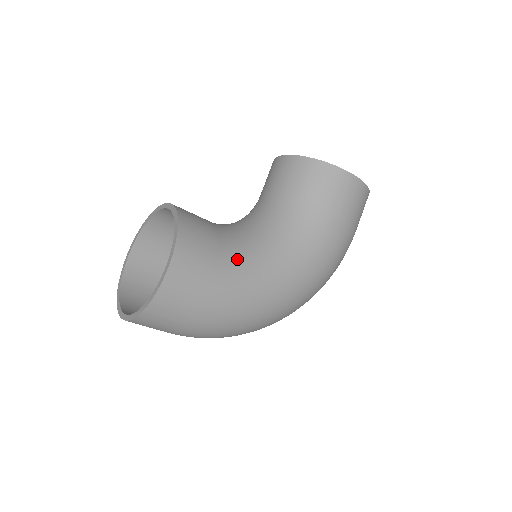
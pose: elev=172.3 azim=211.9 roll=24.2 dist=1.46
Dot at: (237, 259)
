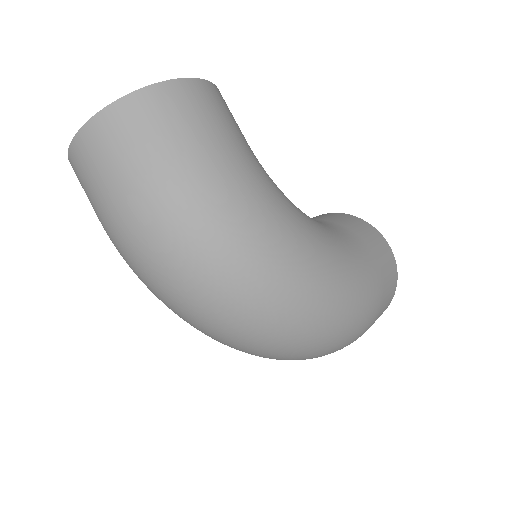
Dot at: (262, 167)
